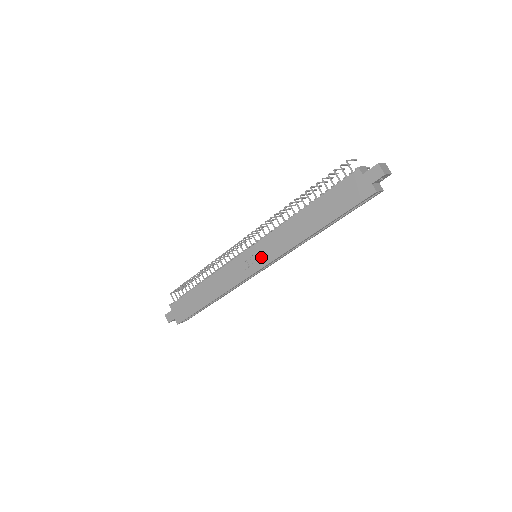
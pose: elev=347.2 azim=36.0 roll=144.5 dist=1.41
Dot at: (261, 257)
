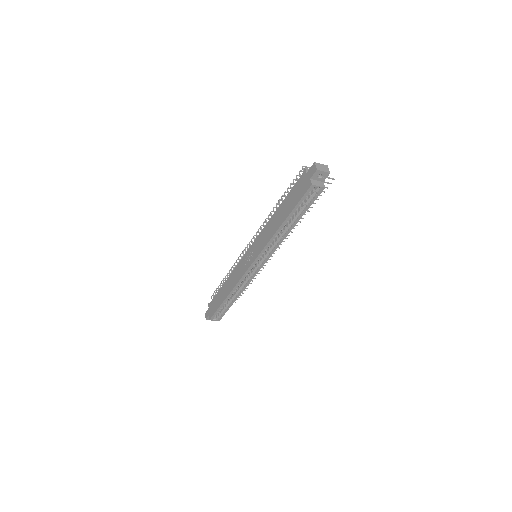
Dot at: (254, 253)
